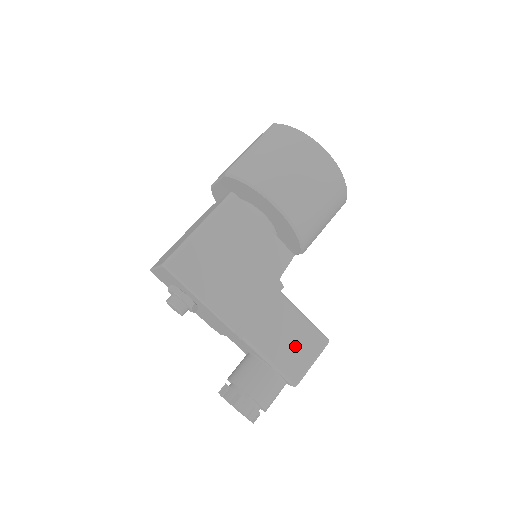
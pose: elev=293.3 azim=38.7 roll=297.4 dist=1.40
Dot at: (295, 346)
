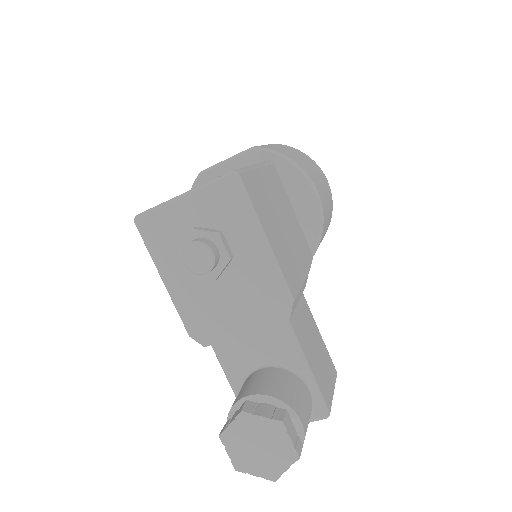
Dot at: (321, 362)
